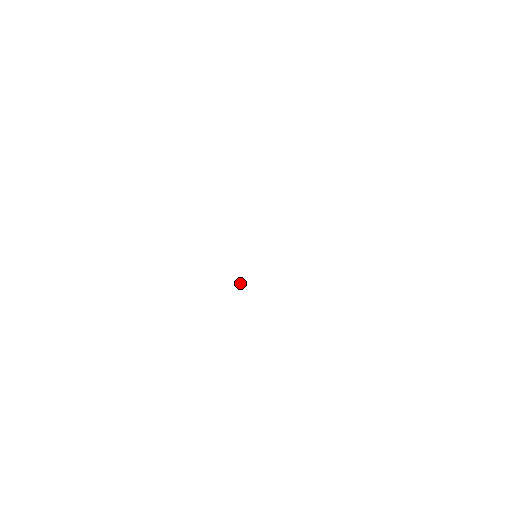
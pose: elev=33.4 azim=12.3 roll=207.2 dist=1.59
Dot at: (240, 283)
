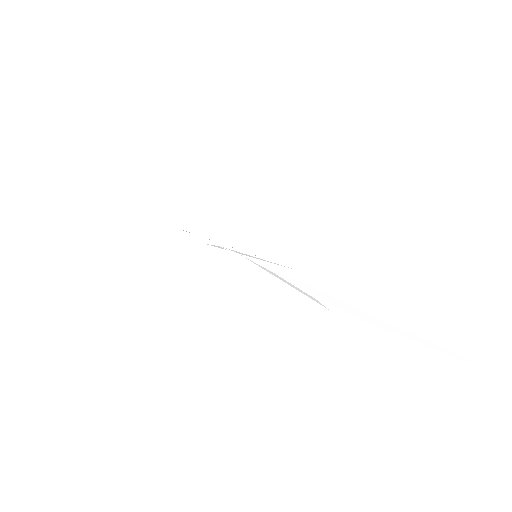
Dot at: occluded
